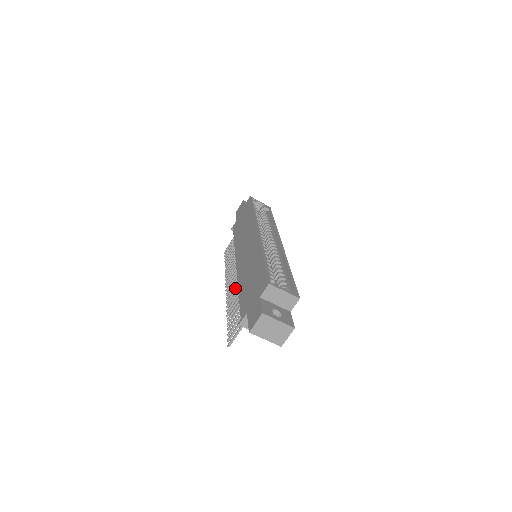
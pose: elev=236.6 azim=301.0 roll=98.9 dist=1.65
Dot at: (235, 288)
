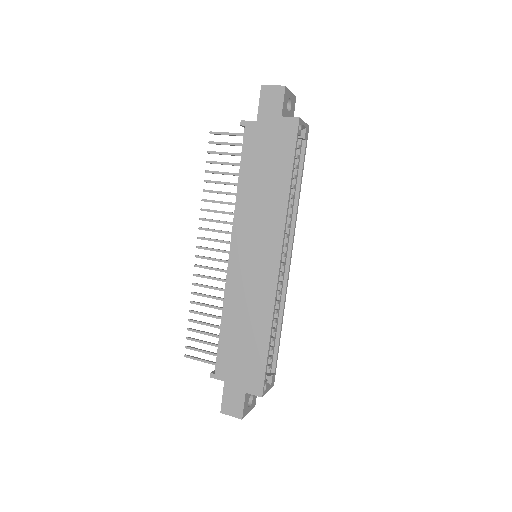
Dot at: occluded
